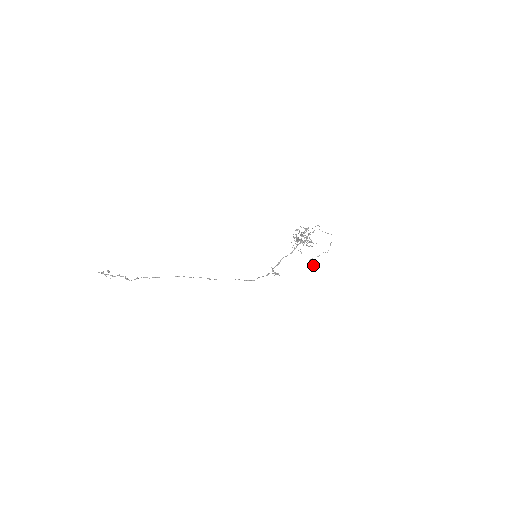
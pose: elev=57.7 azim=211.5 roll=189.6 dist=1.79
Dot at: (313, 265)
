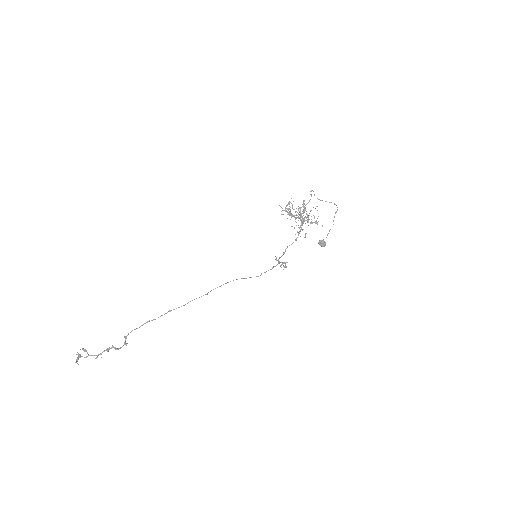
Dot at: (324, 246)
